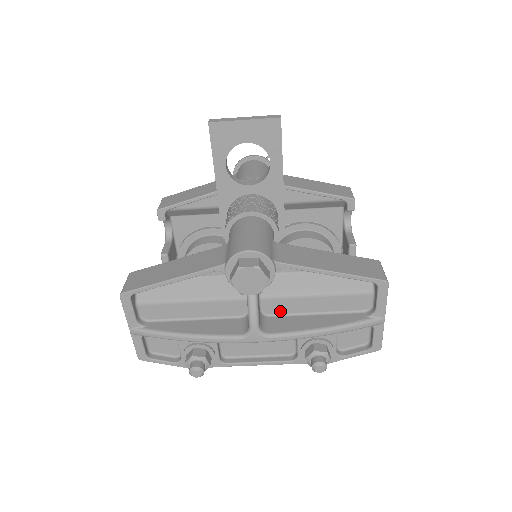
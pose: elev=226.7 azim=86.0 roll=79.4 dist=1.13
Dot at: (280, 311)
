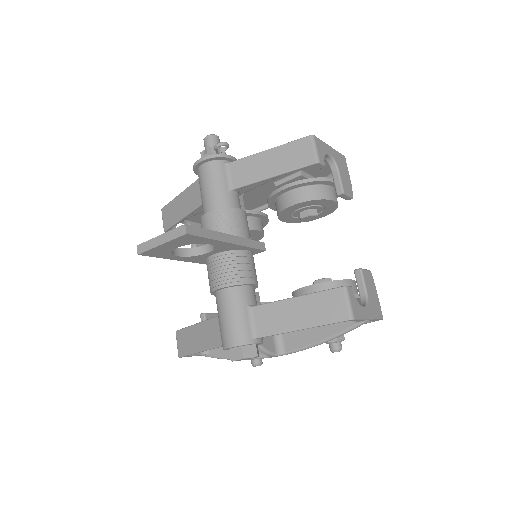
Dot at: occluded
